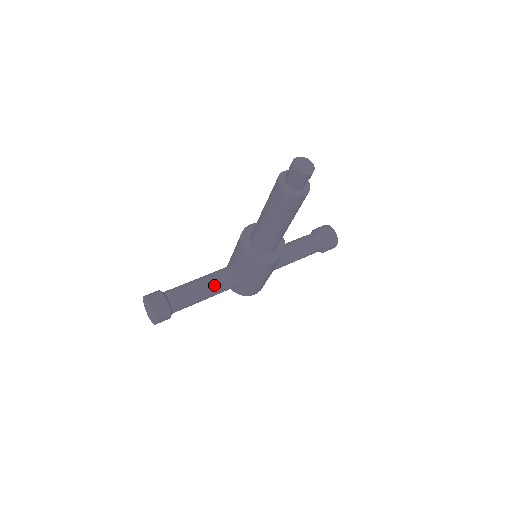
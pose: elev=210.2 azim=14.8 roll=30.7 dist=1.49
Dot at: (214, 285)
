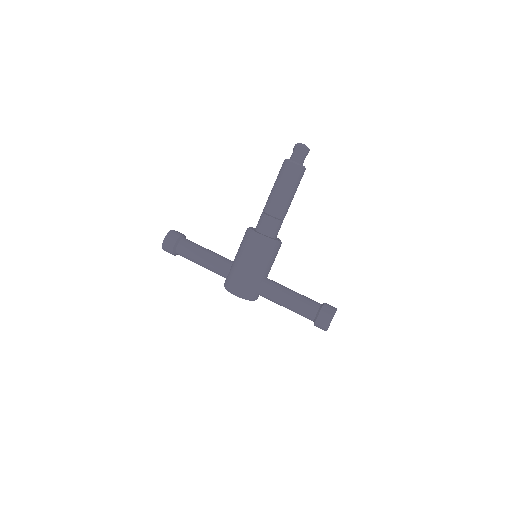
Dot at: (215, 255)
